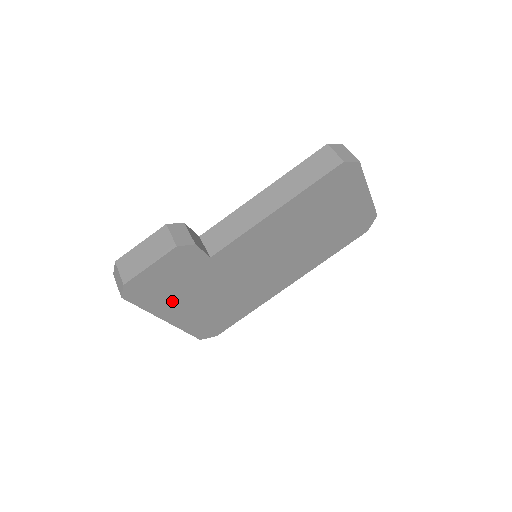
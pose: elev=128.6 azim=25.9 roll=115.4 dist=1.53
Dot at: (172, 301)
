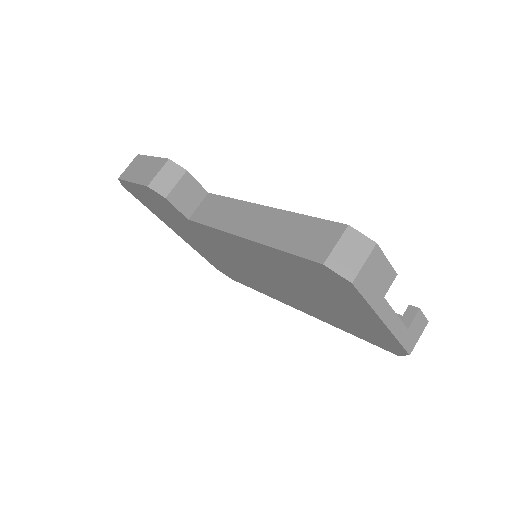
Dot at: (171, 222)
